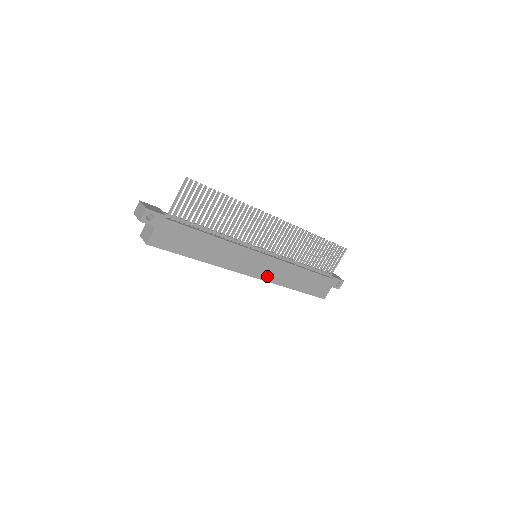
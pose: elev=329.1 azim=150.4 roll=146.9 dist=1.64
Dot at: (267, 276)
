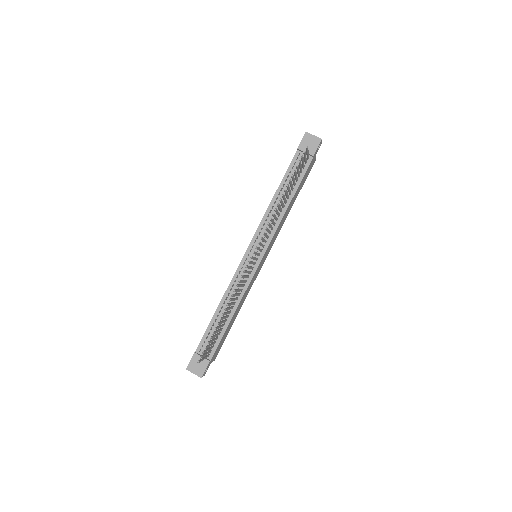
Dot at: (273, 243)
